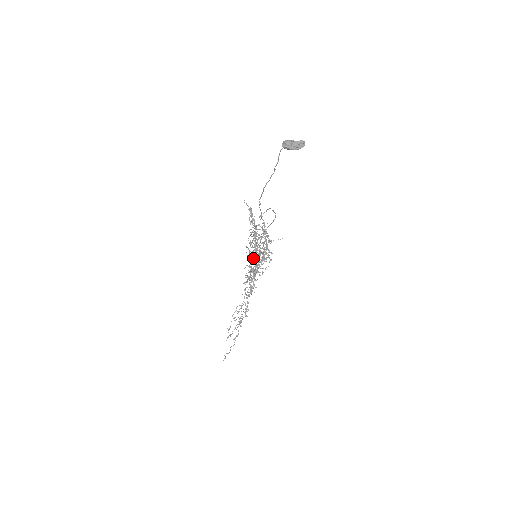
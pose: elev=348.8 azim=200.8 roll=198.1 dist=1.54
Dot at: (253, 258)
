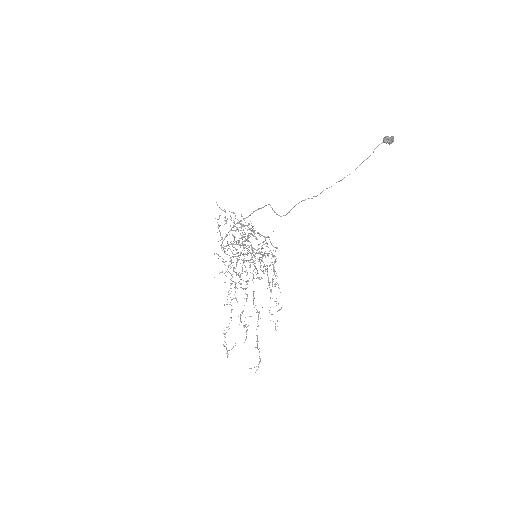
Dot at: (244, 260)
